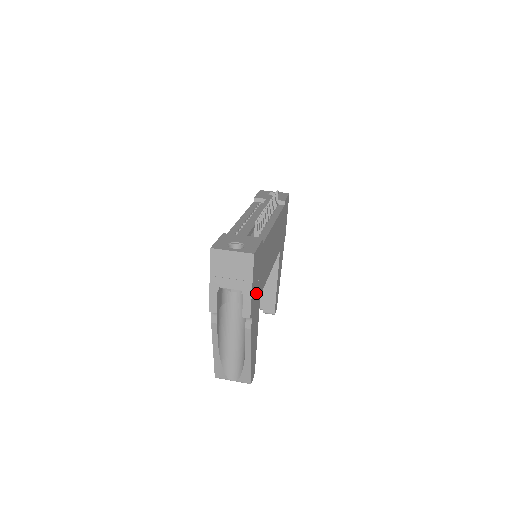
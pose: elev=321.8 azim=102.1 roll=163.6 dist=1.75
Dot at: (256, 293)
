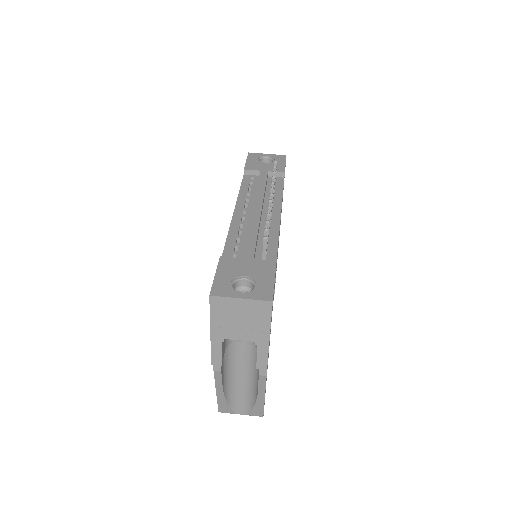
Dot at: occluded
